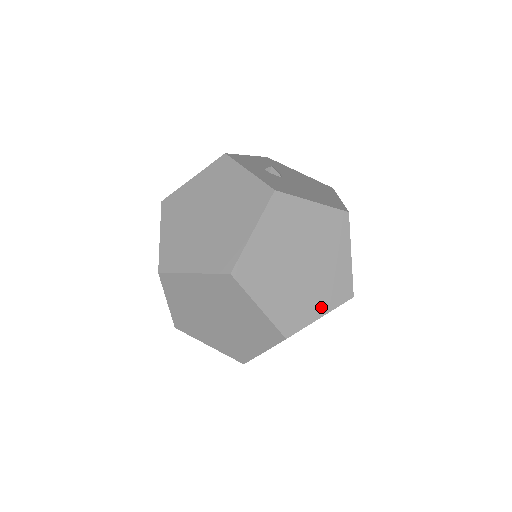
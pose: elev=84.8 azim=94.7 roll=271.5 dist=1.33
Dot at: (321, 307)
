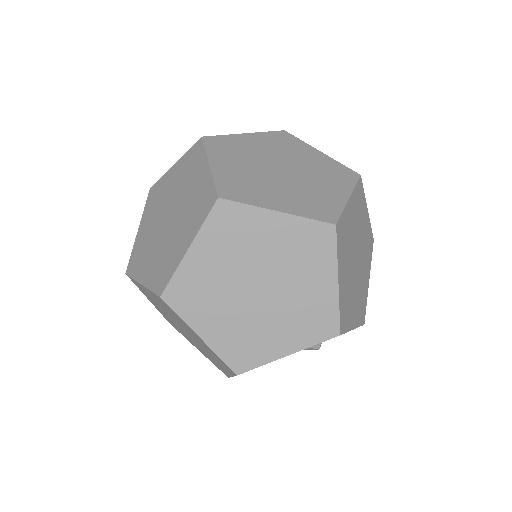
Dot at: (339, 191)
